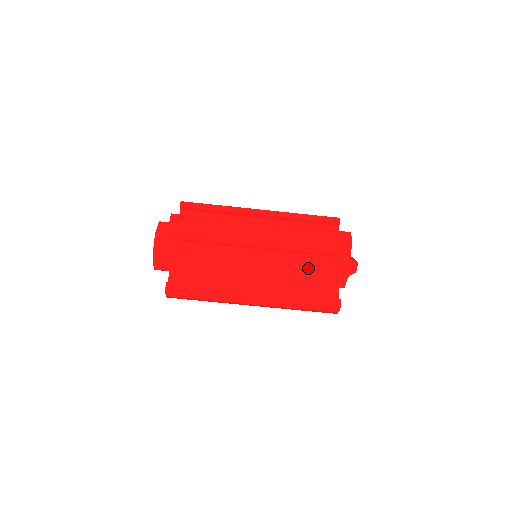
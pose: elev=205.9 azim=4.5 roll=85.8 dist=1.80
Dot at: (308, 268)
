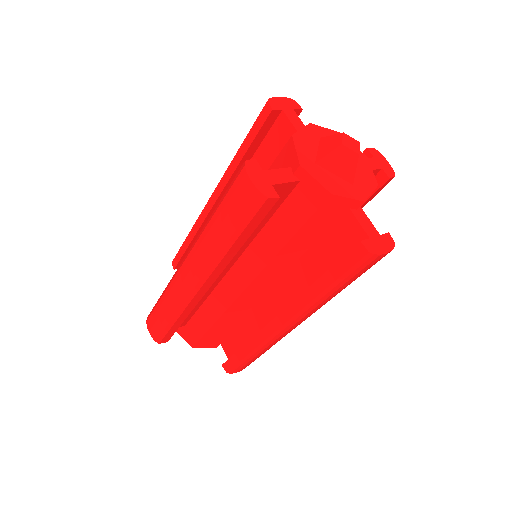
Dot at: (285, 240)
